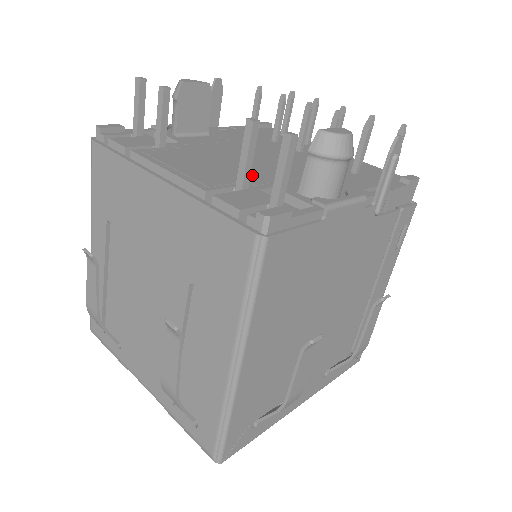
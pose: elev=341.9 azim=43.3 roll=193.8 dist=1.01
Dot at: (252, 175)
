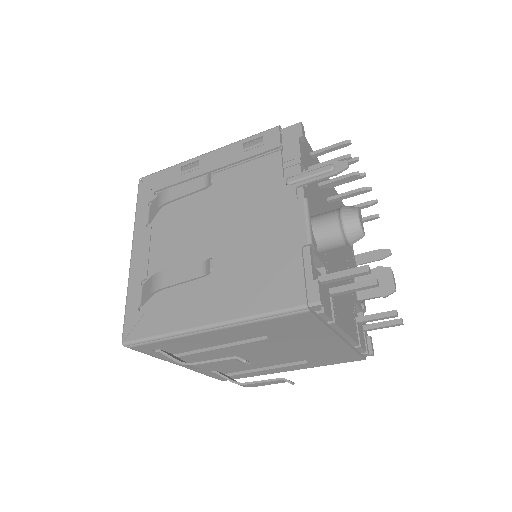
Dot at: (349, 294)
